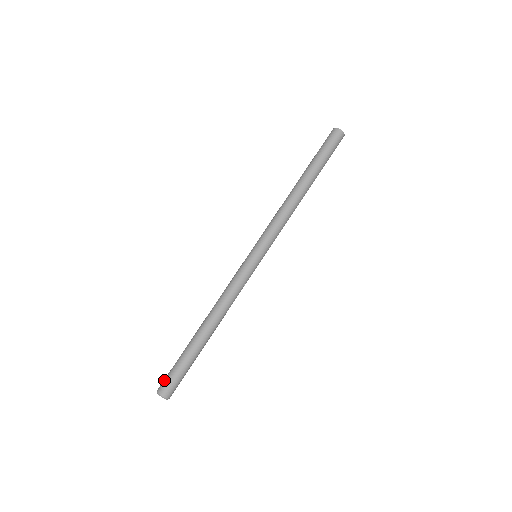
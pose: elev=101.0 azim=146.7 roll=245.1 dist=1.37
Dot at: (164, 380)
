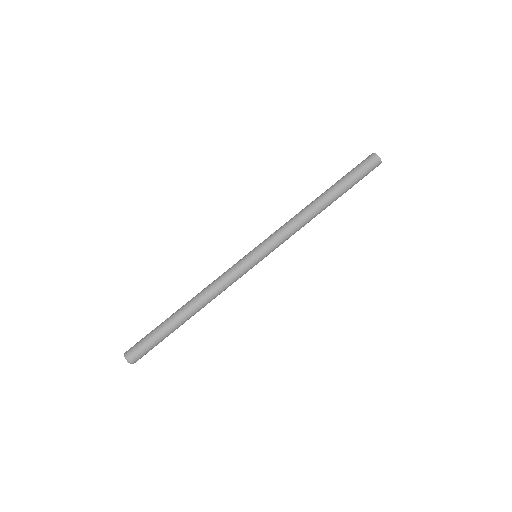
Dot at: (136, 350)
